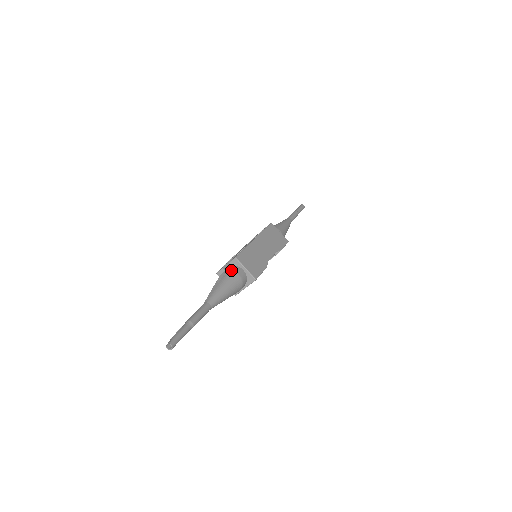
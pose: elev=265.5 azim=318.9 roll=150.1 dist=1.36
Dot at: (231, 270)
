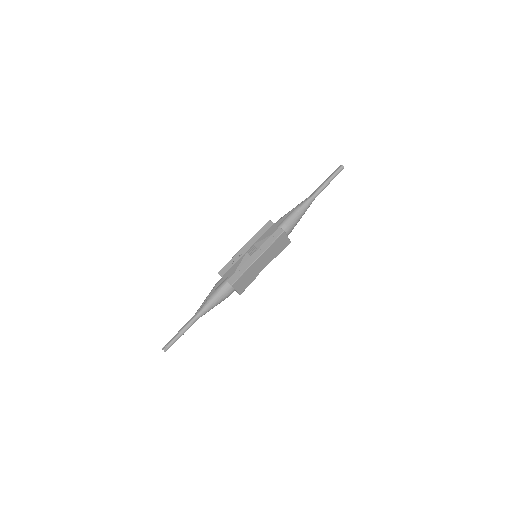
Dot at: (225, 291)
